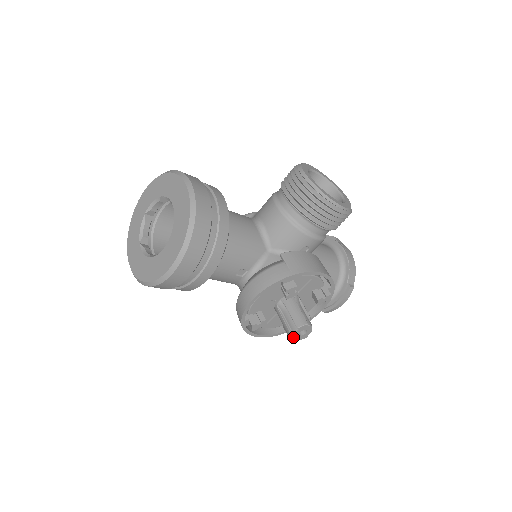
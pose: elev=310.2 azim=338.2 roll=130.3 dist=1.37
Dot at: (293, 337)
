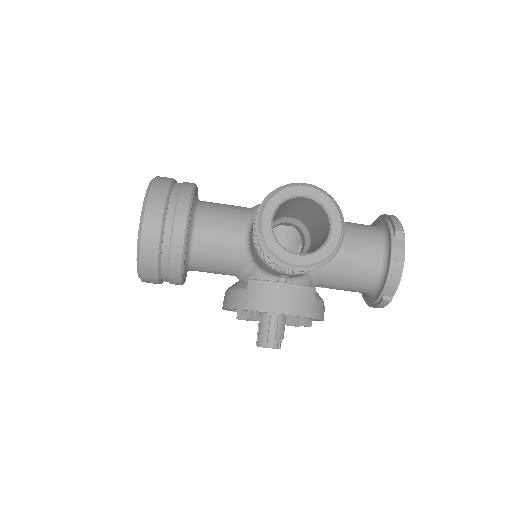
Dot at: occluded
